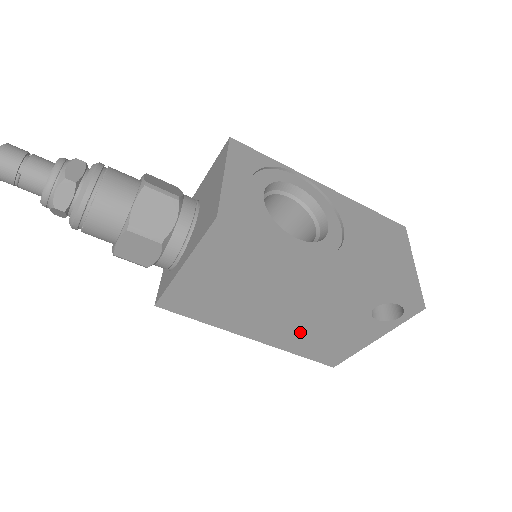
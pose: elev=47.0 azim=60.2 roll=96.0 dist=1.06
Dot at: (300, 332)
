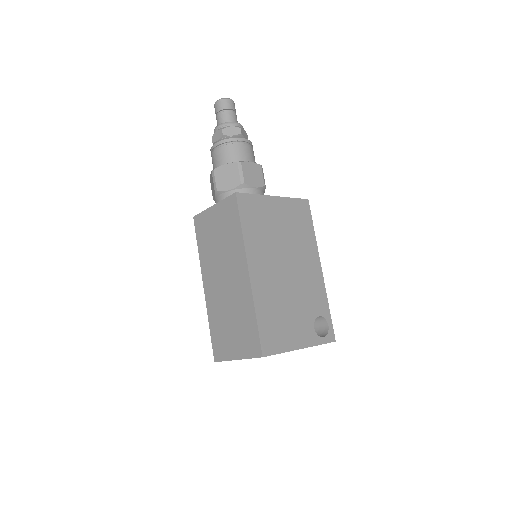
Dot at: (276, 297)
